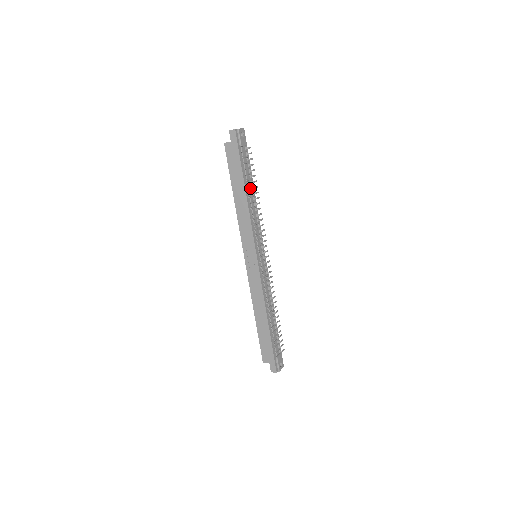
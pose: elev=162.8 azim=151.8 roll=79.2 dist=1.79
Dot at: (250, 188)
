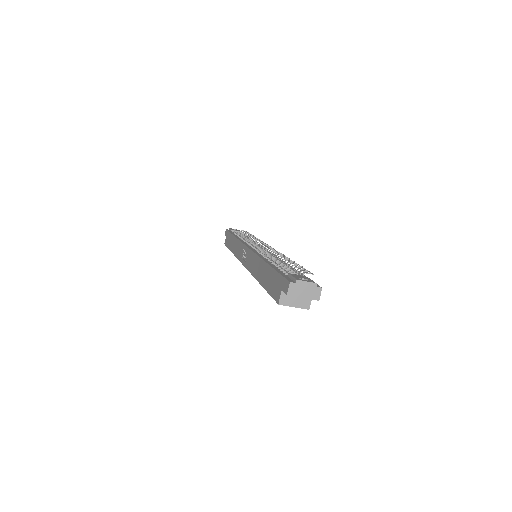
Dot at: occluded
